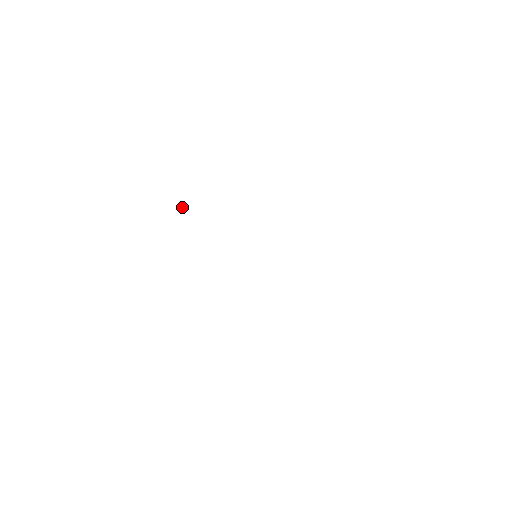
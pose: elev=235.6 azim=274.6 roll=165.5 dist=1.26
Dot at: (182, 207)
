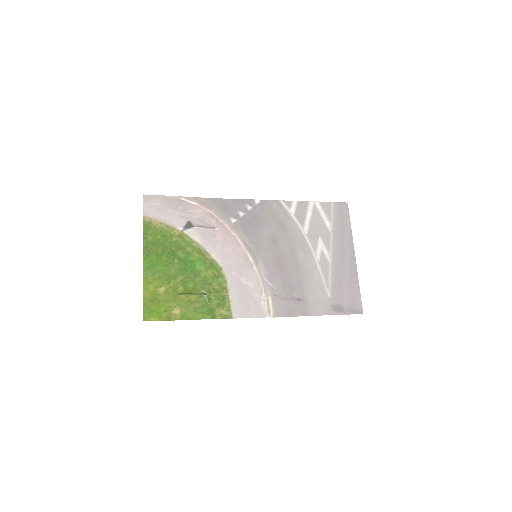
Dot at: (207, 294)
